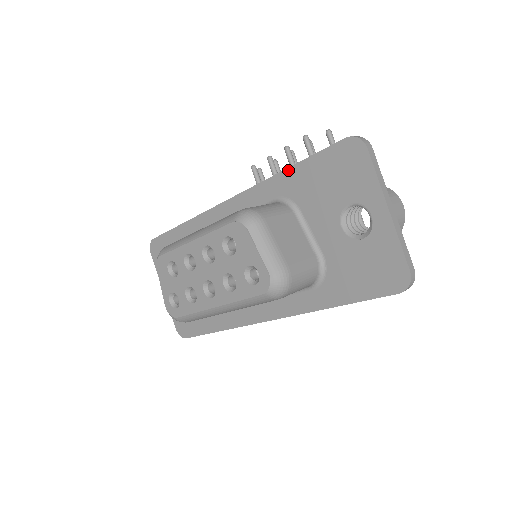
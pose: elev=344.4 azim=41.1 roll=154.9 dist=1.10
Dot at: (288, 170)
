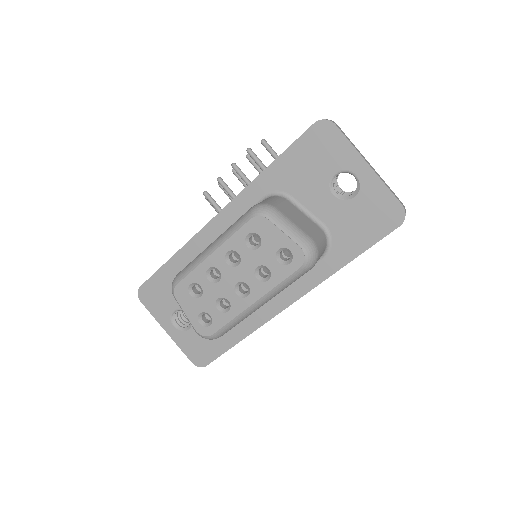
Dot at: (269, 167)
